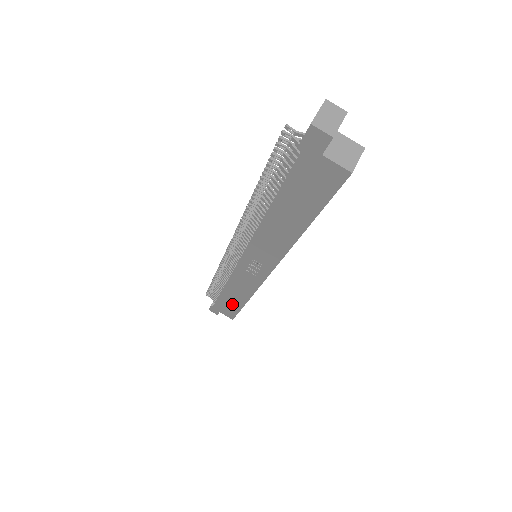
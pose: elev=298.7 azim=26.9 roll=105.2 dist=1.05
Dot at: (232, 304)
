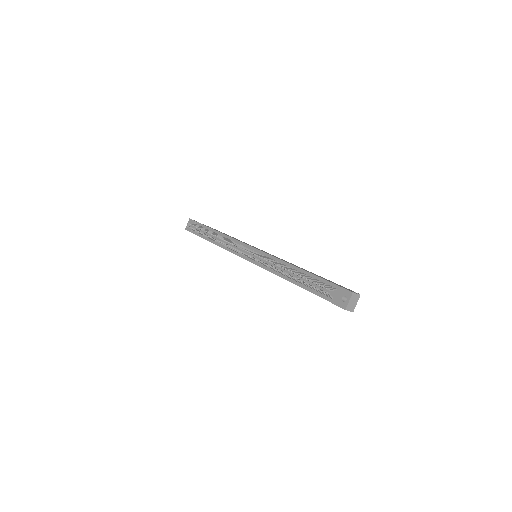
Dot at: occluded
